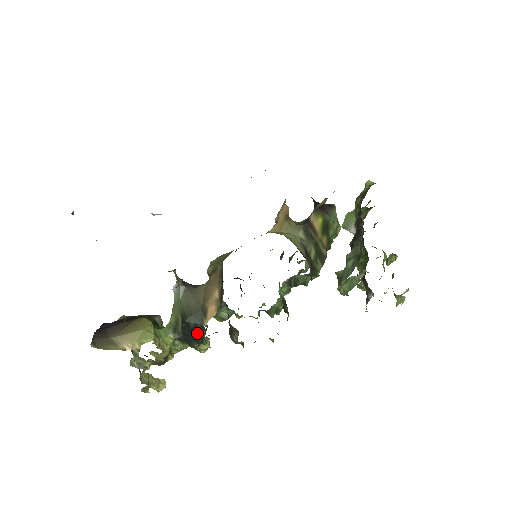
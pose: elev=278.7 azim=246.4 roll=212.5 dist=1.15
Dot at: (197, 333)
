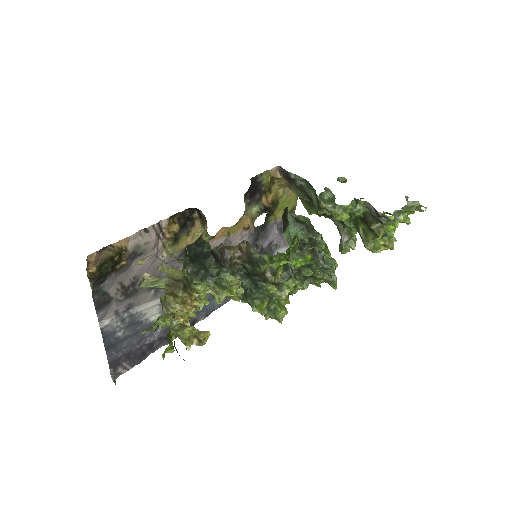
Dot at: (203, 250)
